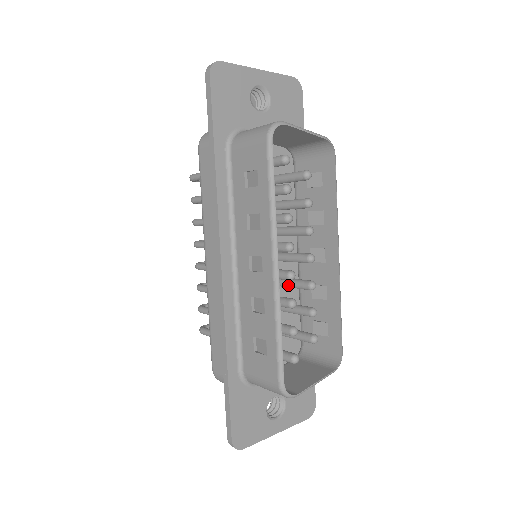
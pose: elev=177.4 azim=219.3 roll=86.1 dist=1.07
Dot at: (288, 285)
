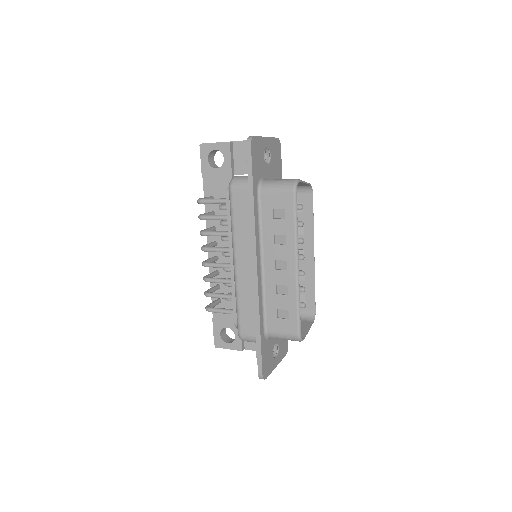
Dot at: occluded
